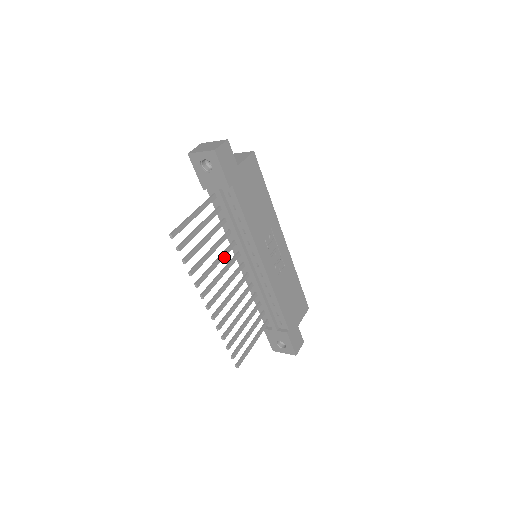
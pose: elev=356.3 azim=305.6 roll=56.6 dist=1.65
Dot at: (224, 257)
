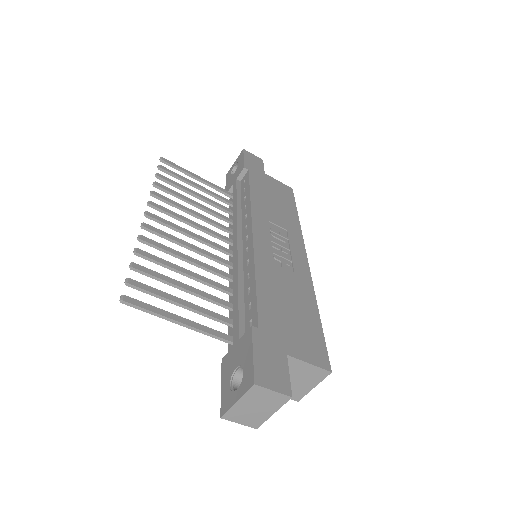
Dot at: (209, 221)
